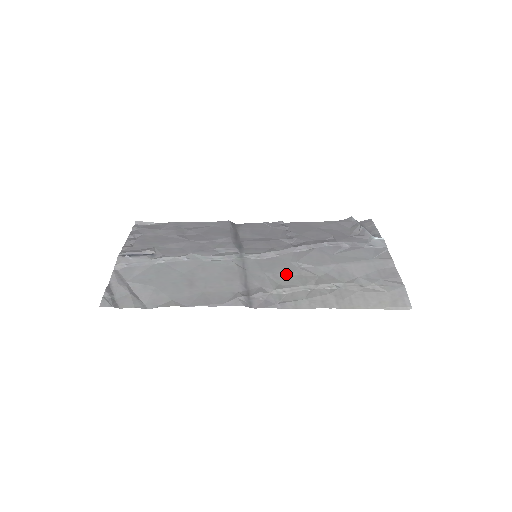
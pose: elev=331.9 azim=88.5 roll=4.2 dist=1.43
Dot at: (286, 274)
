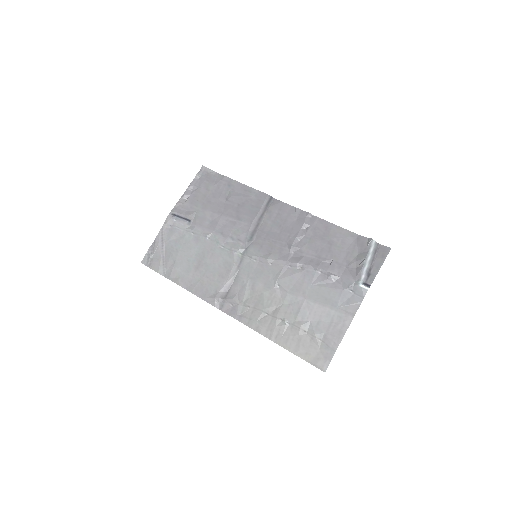
Dot at: (261, 290)
